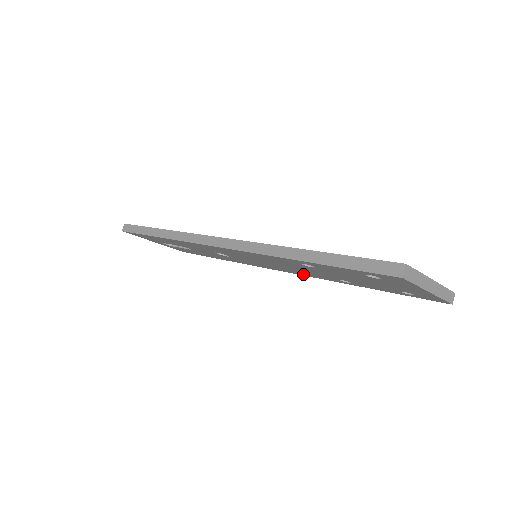
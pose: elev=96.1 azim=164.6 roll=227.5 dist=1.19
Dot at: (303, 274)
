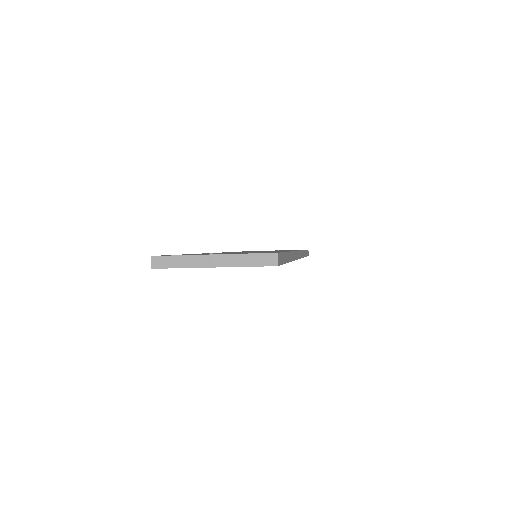
Dot at: occluded
